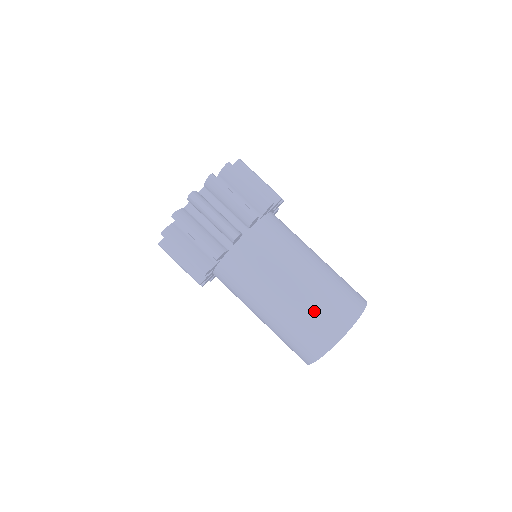
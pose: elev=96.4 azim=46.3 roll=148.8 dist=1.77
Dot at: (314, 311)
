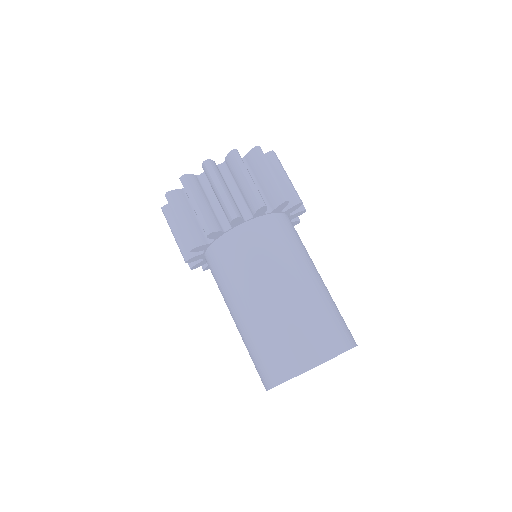
Dot at: (271, 338)
